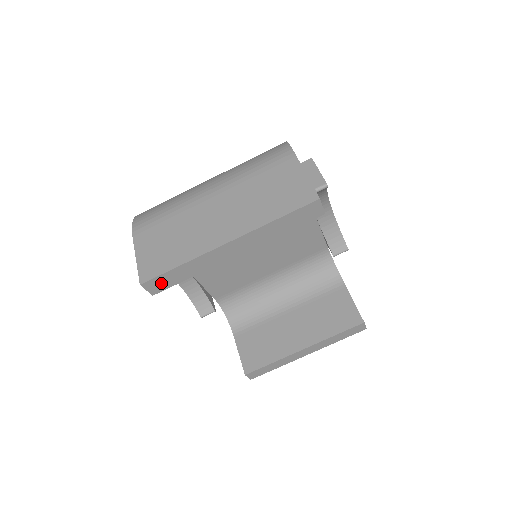
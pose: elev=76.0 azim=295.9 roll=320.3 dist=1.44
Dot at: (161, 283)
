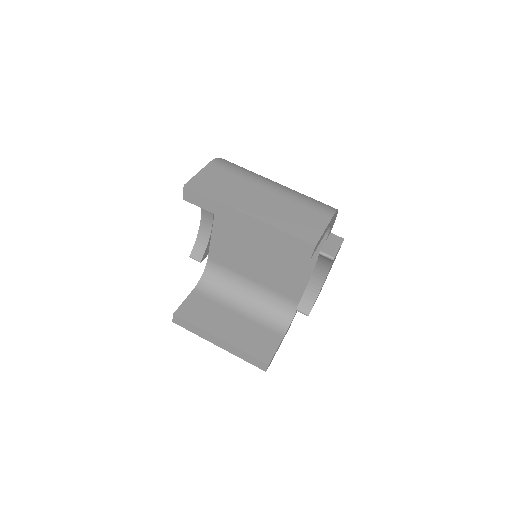
Dot at: (194, 197)
